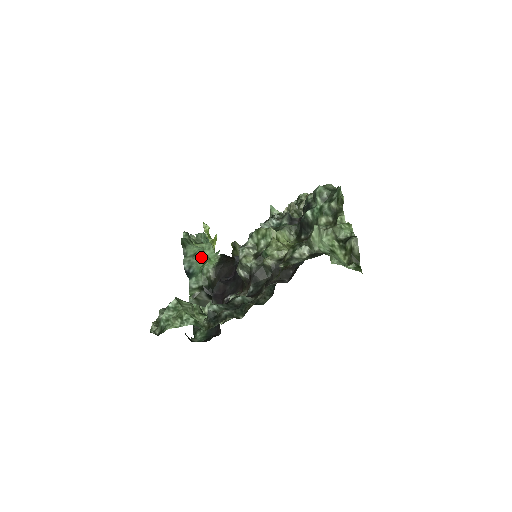
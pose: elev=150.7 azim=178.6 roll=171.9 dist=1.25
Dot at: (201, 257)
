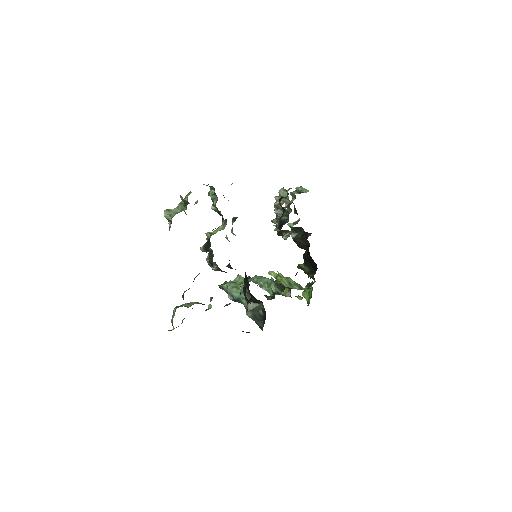
Dot at: (230, 285)
